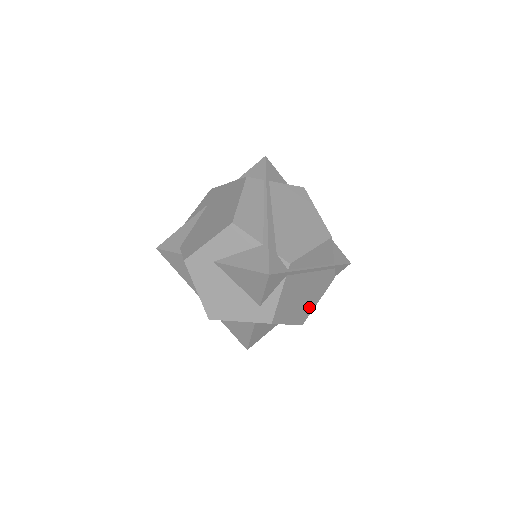
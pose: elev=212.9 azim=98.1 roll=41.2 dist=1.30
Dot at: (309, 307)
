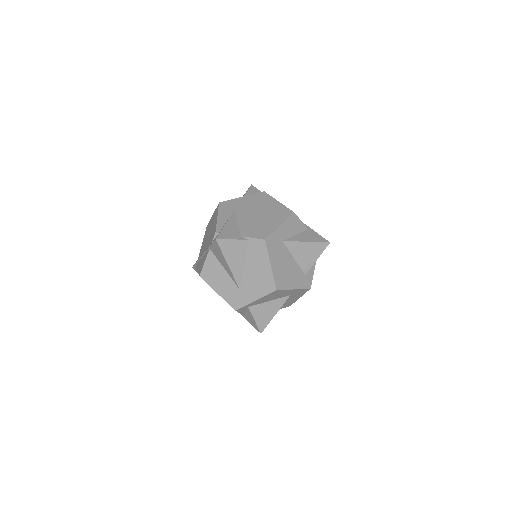
Dot at: occluded
